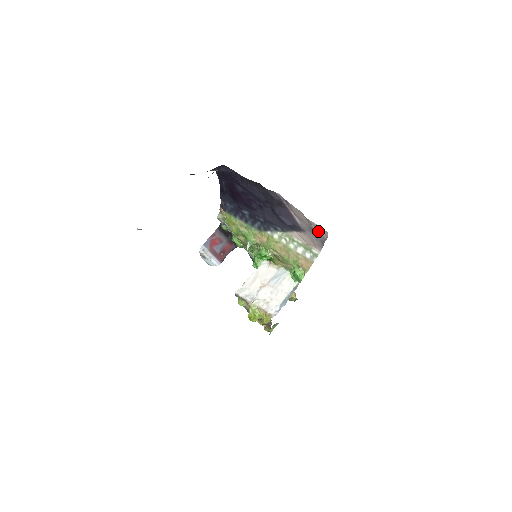
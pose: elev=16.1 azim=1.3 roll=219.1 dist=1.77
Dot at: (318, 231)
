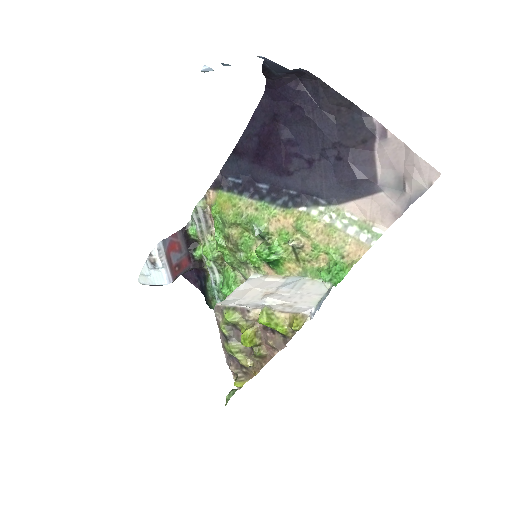
Dot at: (419, 177)
